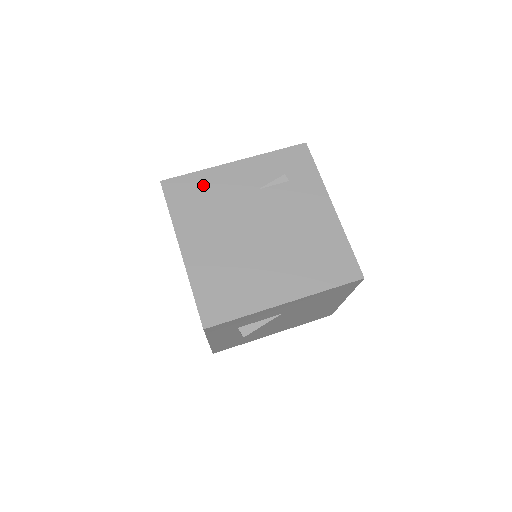
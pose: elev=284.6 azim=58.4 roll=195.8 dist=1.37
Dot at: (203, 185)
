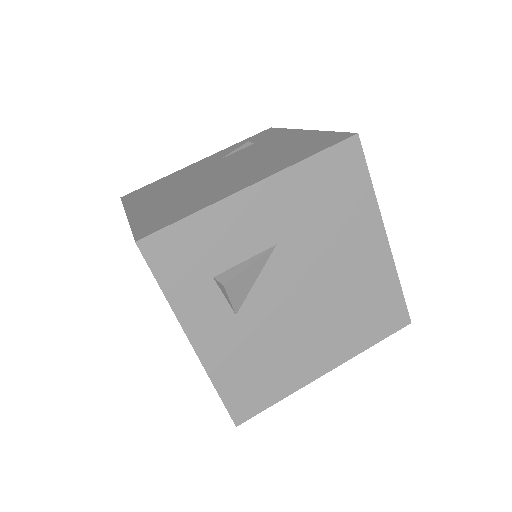
Dot at: (163, 181)
